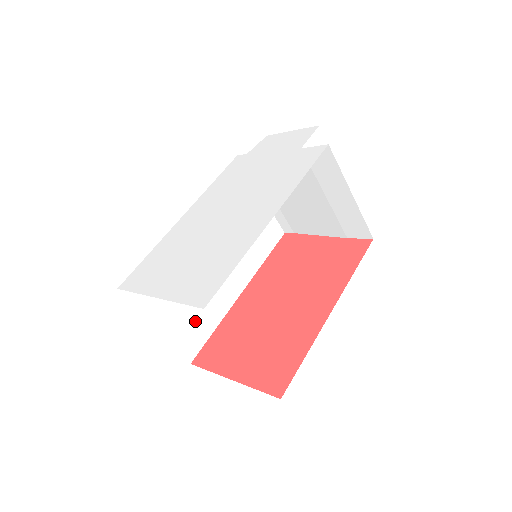
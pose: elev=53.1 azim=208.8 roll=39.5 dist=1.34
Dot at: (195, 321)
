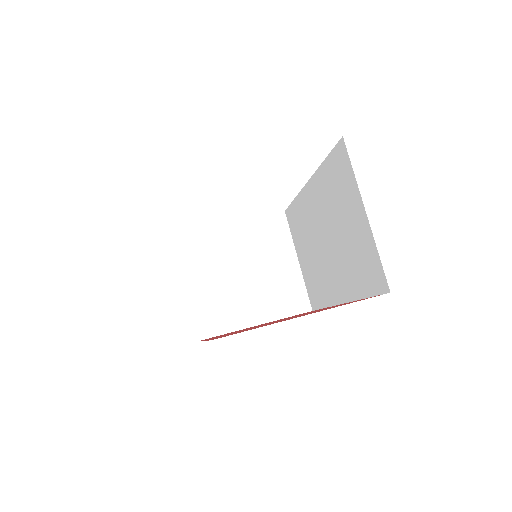
Dot at: occluded
